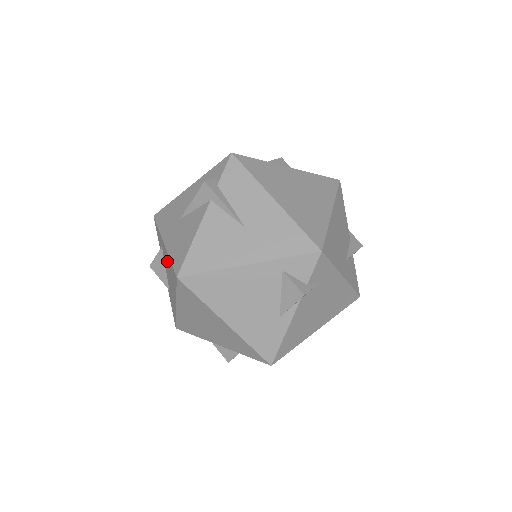
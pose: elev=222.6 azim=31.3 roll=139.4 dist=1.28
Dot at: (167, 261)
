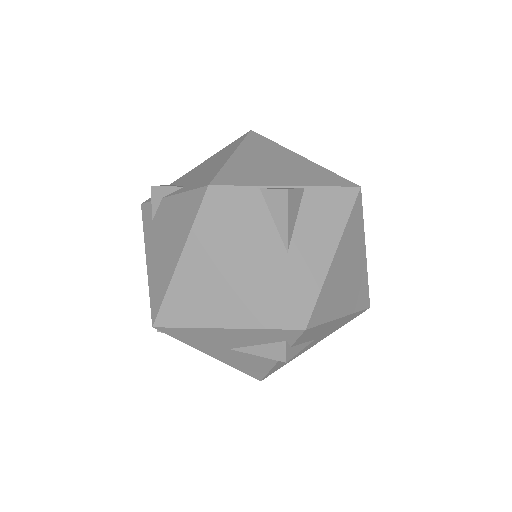
Dot at: occluded
